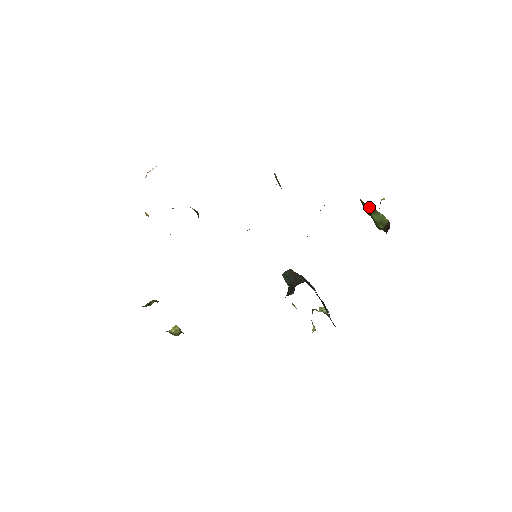
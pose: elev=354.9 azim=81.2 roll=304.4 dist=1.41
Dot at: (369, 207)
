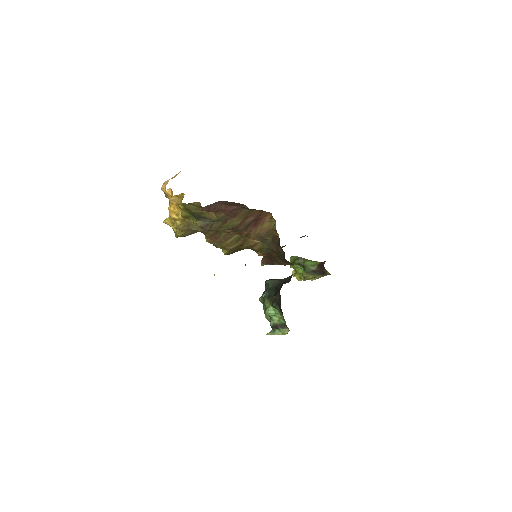
Dot at: (303, 258)
